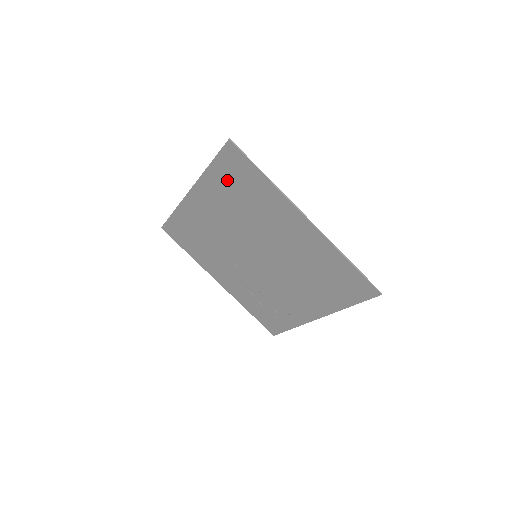
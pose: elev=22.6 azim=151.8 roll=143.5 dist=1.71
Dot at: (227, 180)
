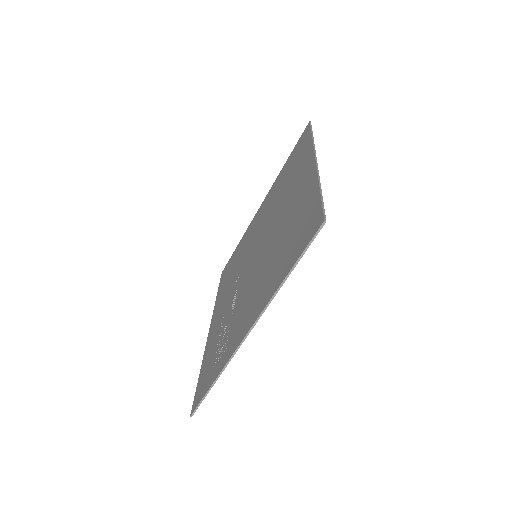
Dot at: (288, 167)
